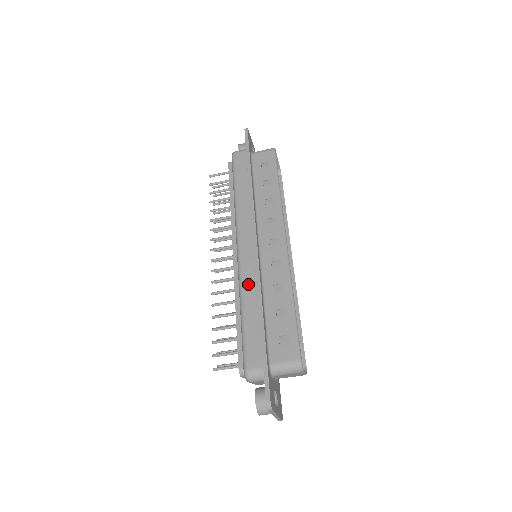
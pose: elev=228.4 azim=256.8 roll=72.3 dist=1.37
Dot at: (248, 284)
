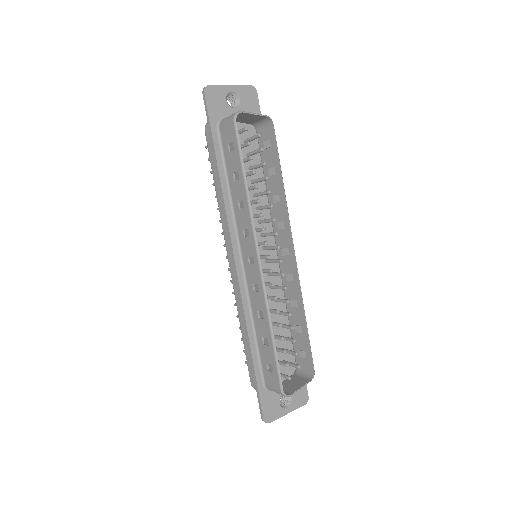
Dot at: (240, 306)
